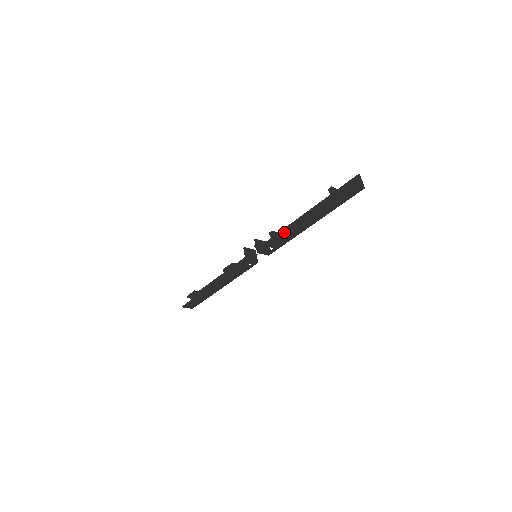
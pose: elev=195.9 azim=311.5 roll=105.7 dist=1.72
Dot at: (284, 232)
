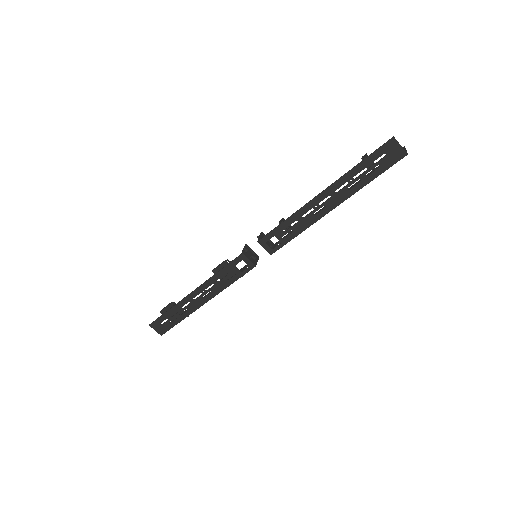
Dot at: (296, 211)
